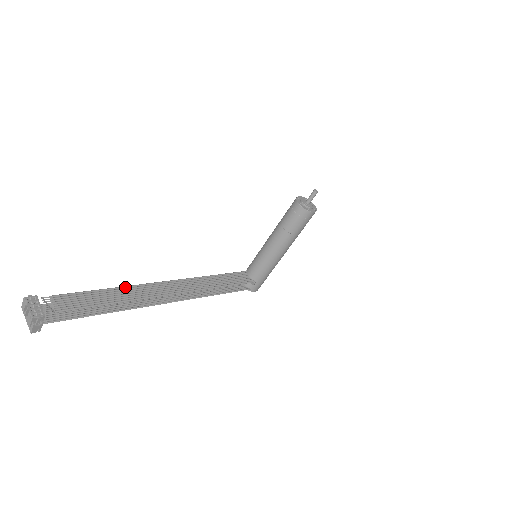
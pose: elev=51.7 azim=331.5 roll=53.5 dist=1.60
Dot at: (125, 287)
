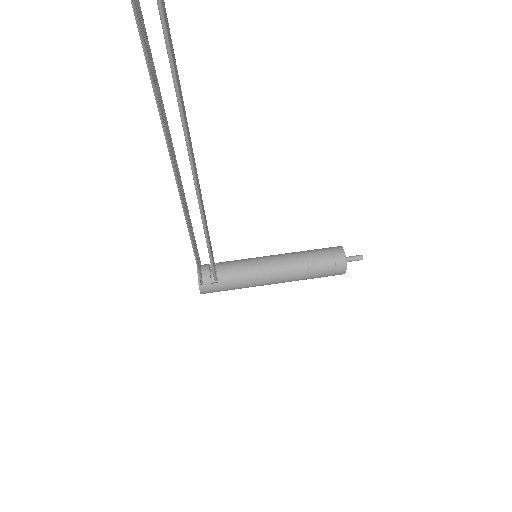
Dot at: (184, 108)
